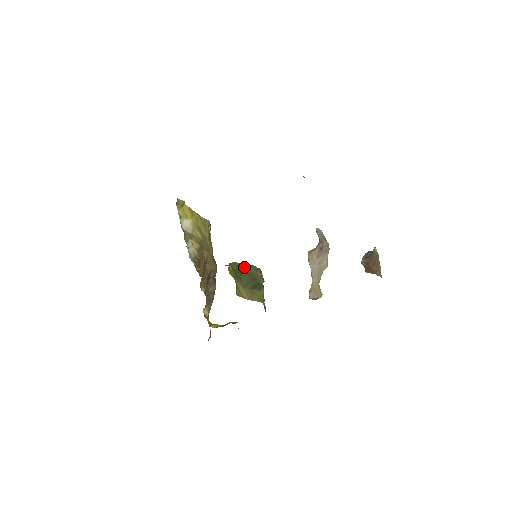
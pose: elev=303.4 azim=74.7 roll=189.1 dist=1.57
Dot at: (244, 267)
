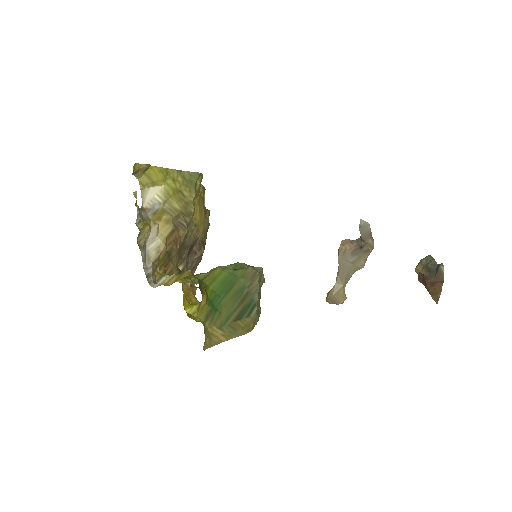
Dot at: (232, 278)
